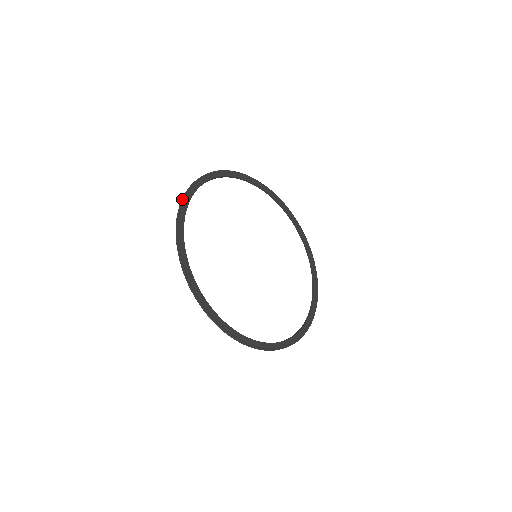
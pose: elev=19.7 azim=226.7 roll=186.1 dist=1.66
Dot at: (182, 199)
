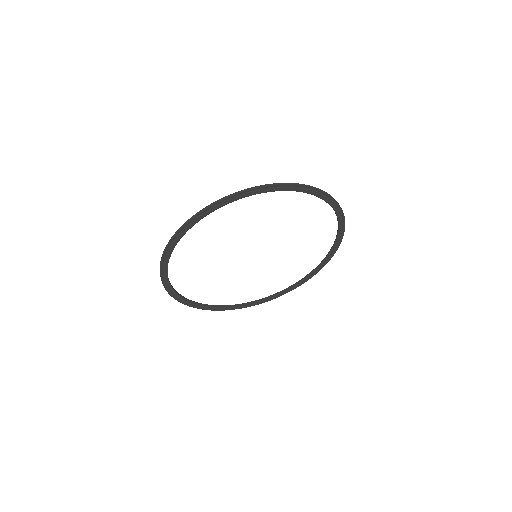
Dot at: (170, 241)
